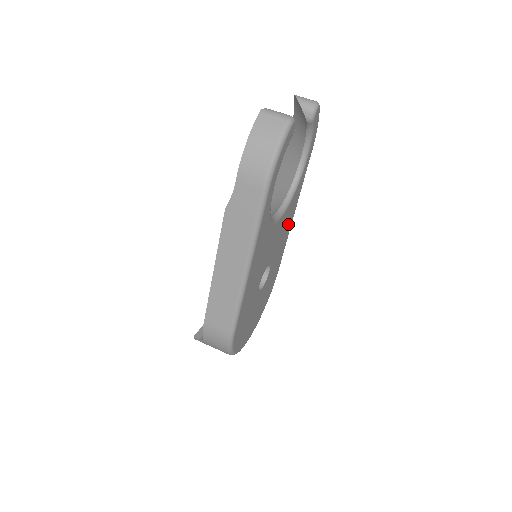
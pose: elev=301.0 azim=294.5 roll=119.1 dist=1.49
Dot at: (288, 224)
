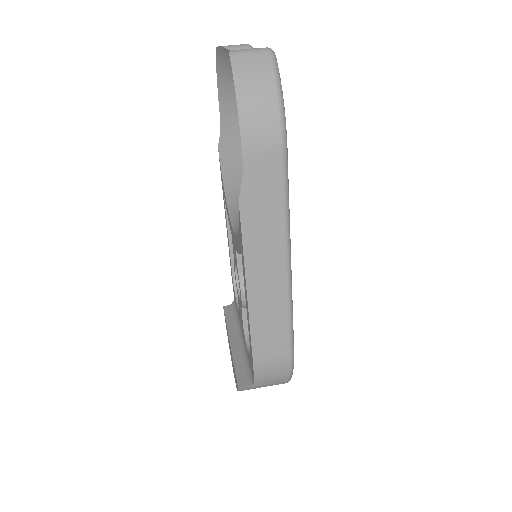
Dot at: occluded
